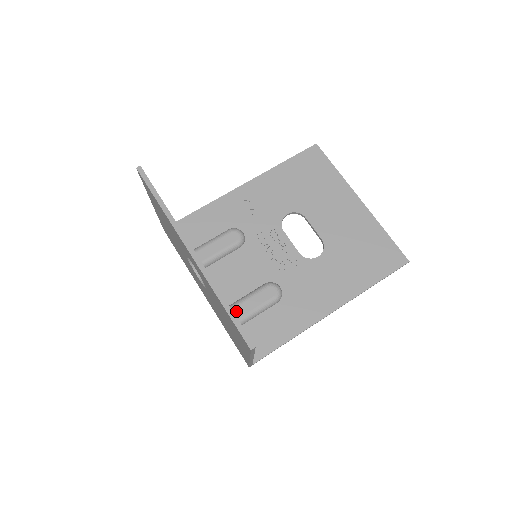
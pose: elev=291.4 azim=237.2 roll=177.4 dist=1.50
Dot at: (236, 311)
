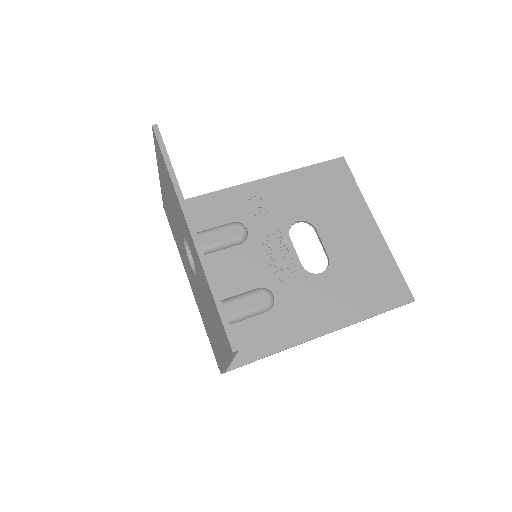
Dot at: occluded
